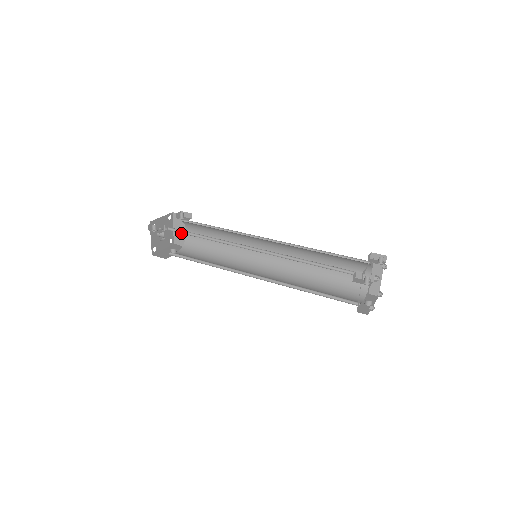
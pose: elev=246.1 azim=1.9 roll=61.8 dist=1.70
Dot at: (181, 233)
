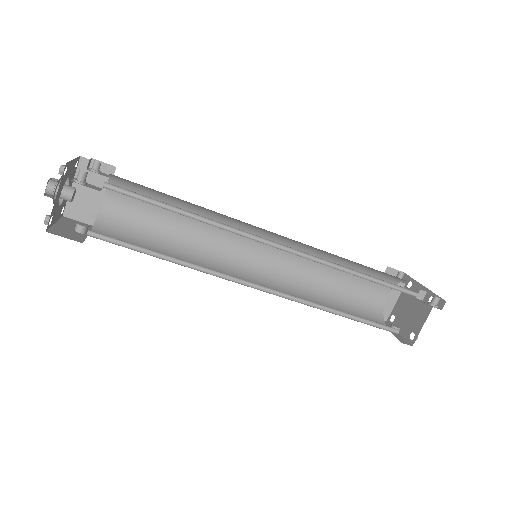
Dot at: (88, 198)
